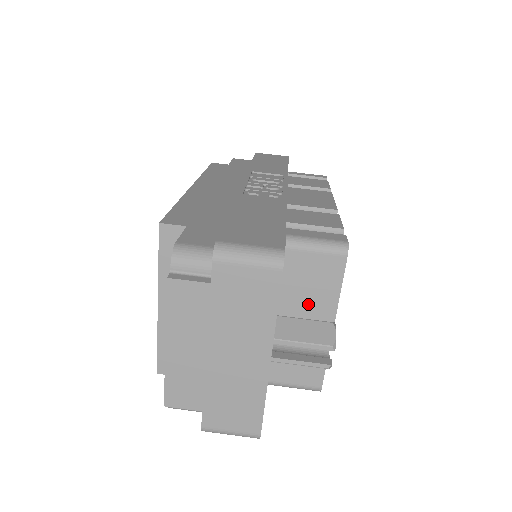
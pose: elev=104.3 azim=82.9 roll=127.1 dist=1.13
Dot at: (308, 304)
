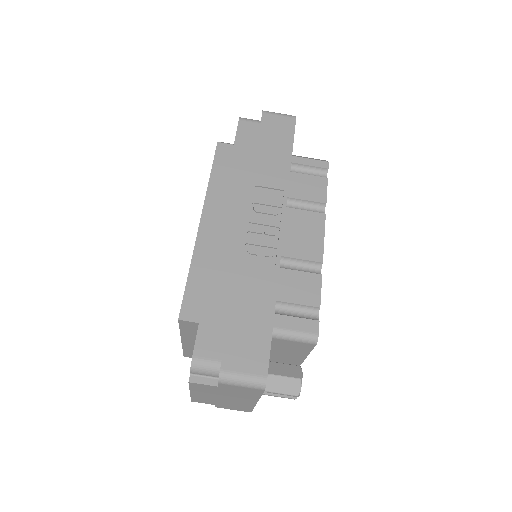
Dot at: (287, 353)
